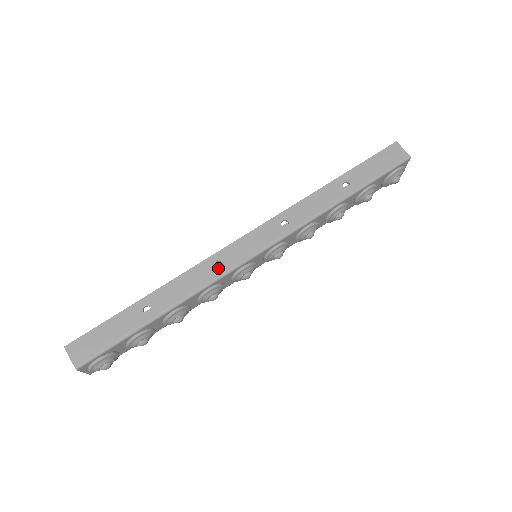
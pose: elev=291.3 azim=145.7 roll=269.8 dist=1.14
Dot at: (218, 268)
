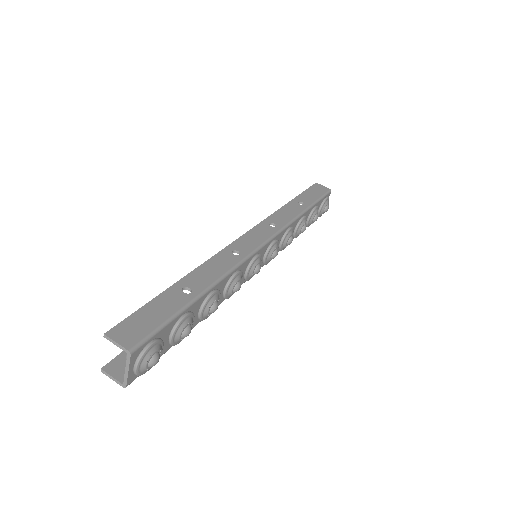
Dot at: occluded
